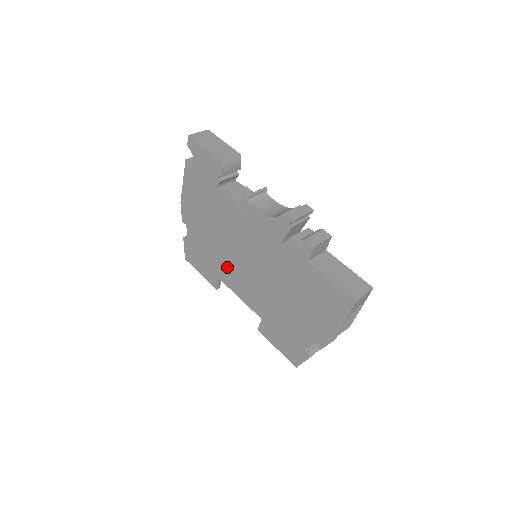
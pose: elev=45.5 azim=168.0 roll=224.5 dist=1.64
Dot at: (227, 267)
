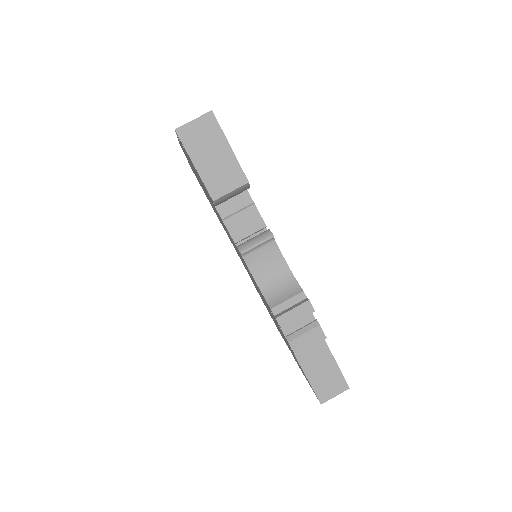
Dot at: occluded
